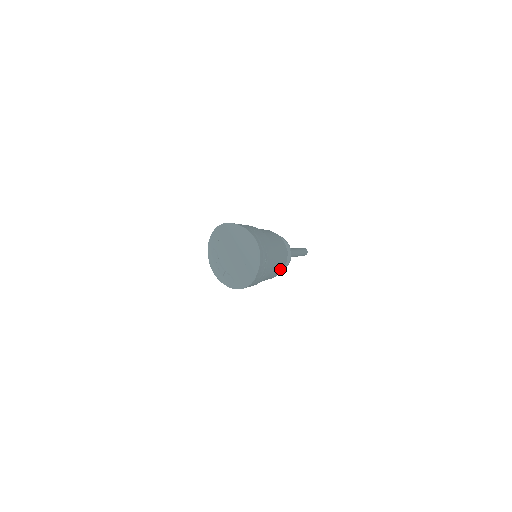
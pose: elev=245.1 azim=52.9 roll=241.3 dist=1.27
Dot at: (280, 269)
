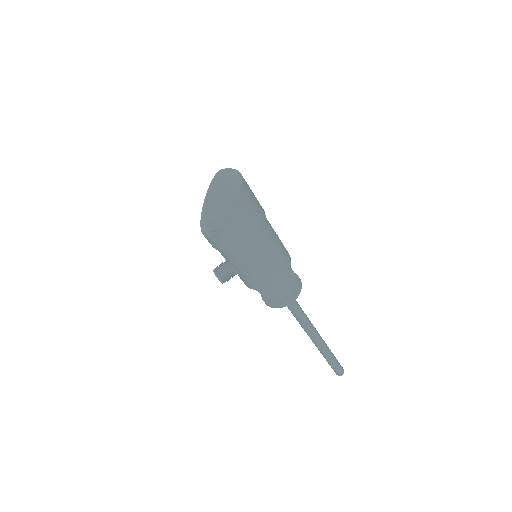
Dot at: (280, 267)
